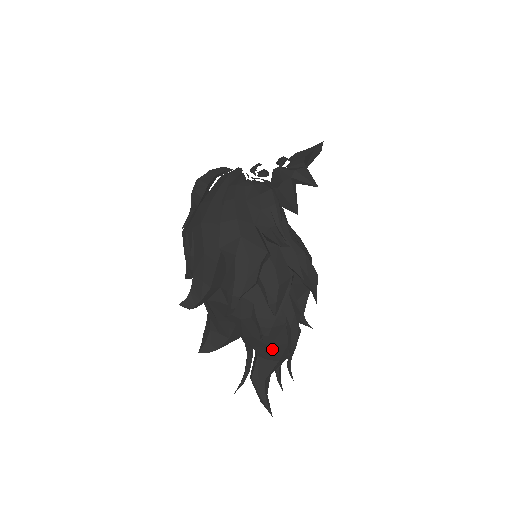
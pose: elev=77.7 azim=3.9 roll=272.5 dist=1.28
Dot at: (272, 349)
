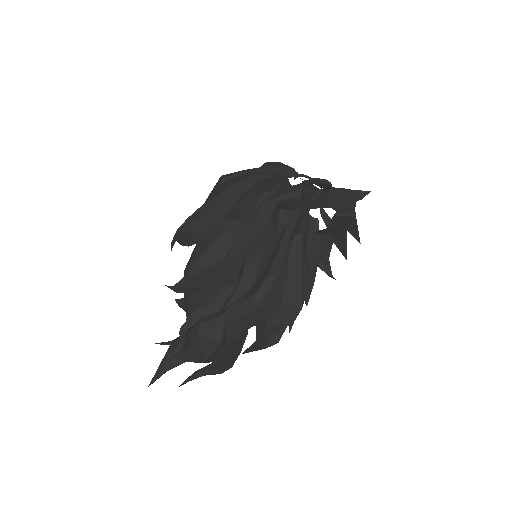
Dot at: occluded
